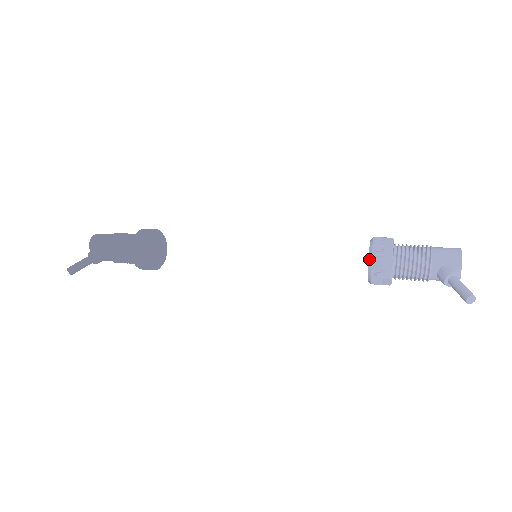
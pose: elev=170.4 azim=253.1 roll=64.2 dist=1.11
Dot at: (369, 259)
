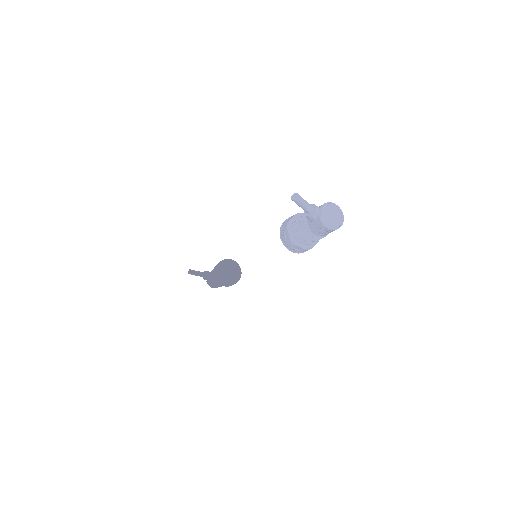
Dot at: occluded
